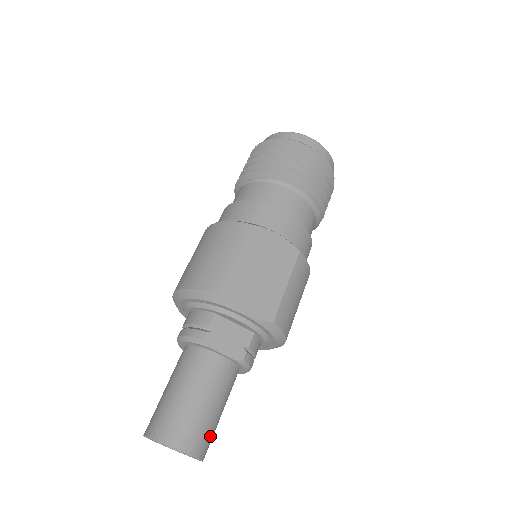
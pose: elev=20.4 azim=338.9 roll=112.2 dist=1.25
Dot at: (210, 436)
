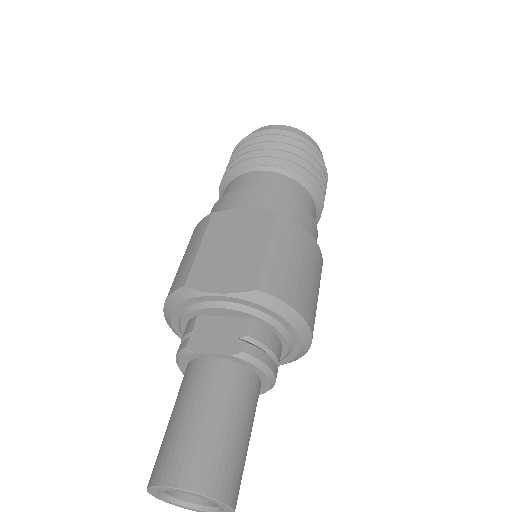
Dot at: (225, 464)
